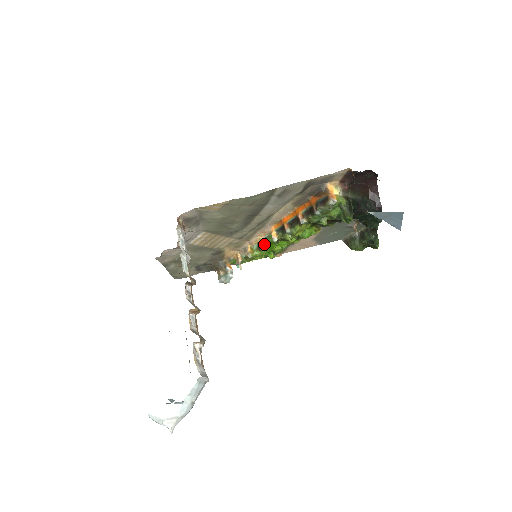
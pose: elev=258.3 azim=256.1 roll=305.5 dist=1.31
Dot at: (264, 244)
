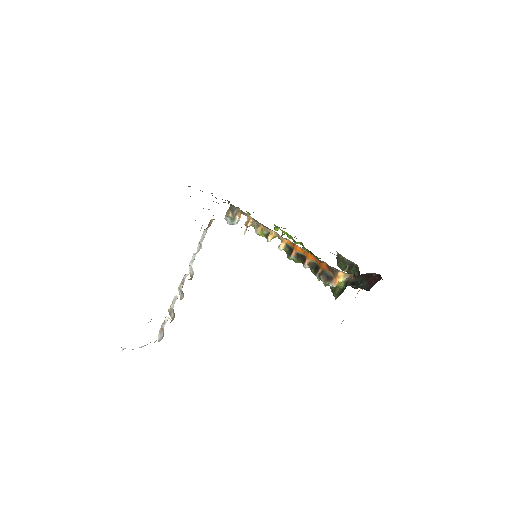
Dot at: (273, 237)
